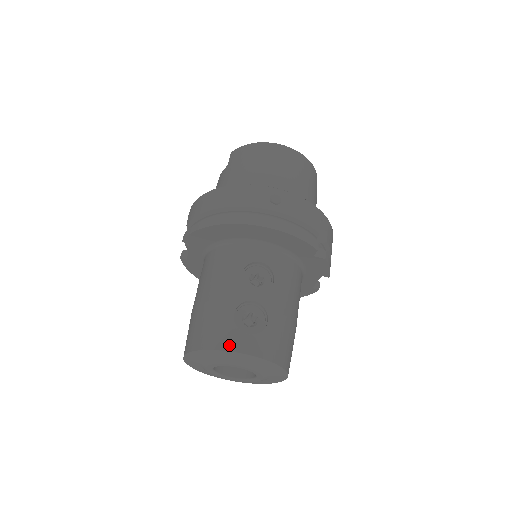
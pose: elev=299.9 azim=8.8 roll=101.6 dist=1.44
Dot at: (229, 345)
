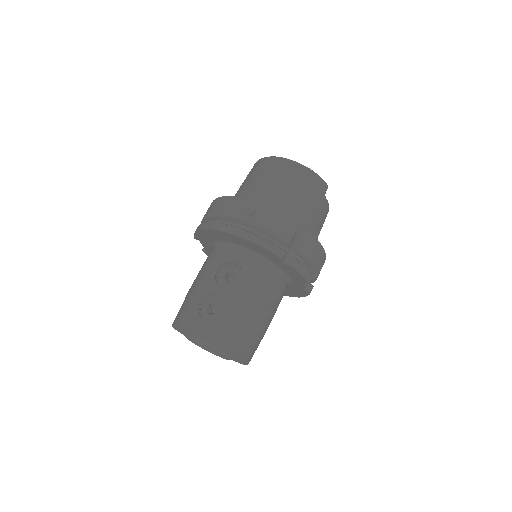
Dot at: (189, 325)
